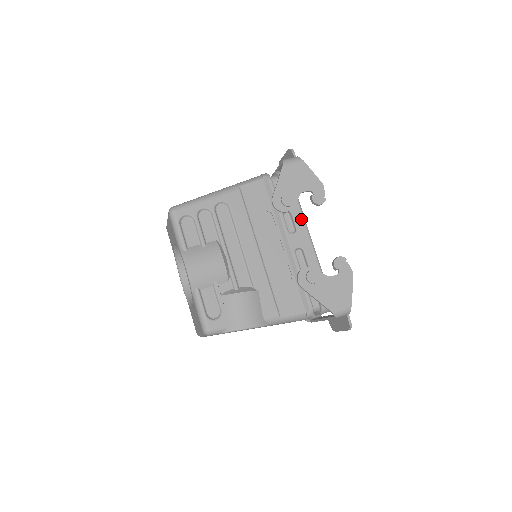
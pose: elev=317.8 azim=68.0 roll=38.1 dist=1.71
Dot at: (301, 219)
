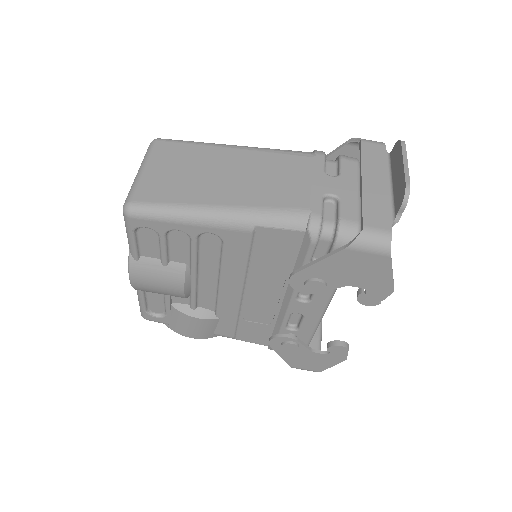
Dot at: (326, 296)
